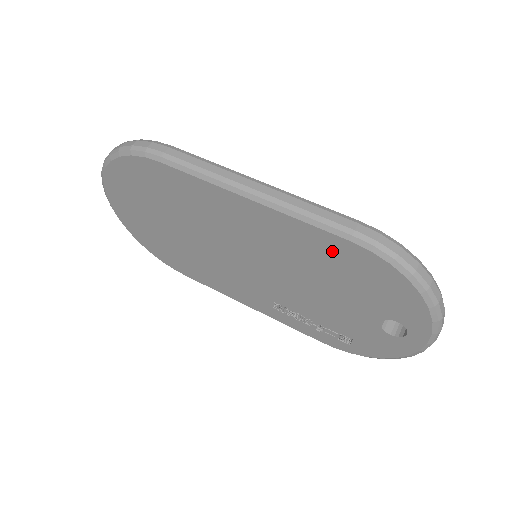
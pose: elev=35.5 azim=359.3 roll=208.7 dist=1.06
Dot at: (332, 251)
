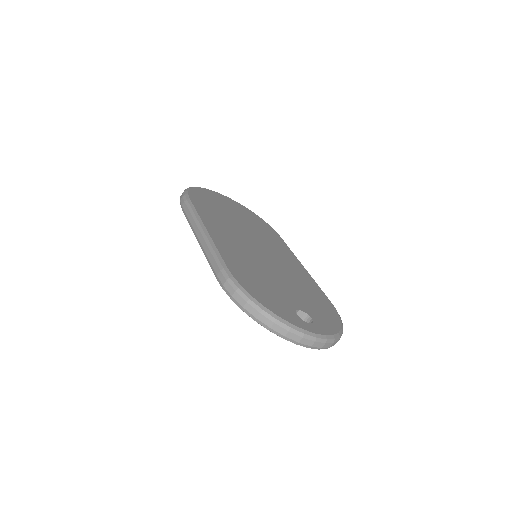
Dot at: occluded
